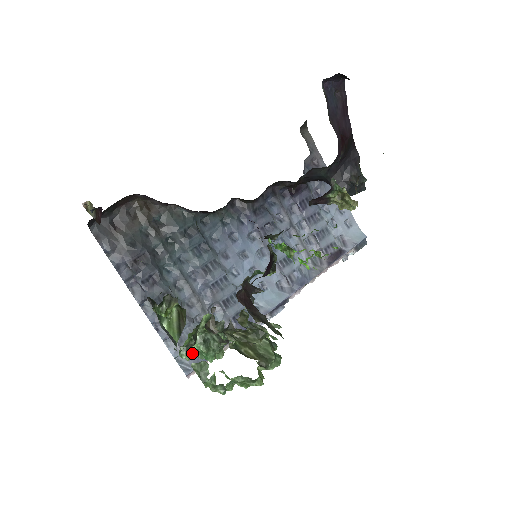
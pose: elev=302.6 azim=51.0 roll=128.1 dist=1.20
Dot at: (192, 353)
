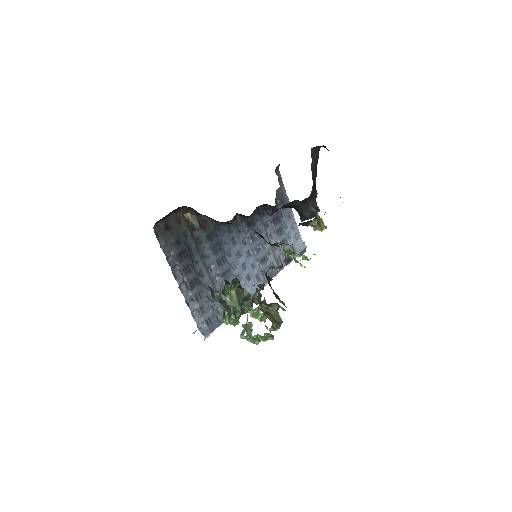
Dot at: (208, 322)
